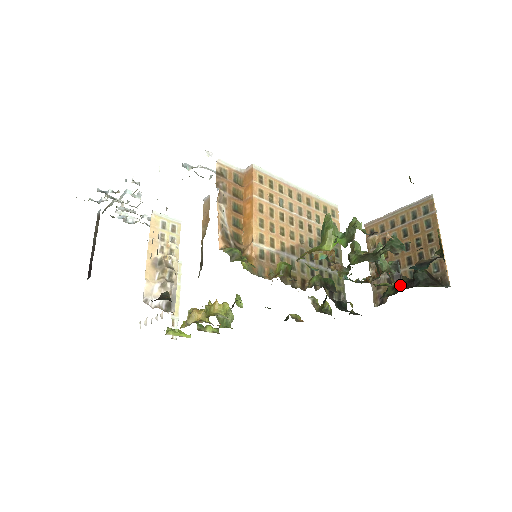
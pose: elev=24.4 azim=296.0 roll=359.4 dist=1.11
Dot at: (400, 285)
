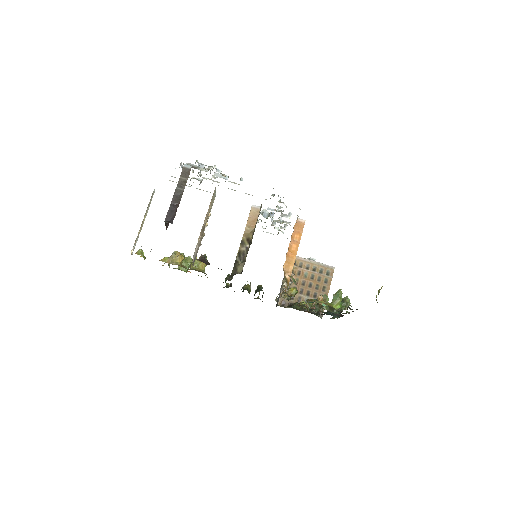
Dot at: occluded
